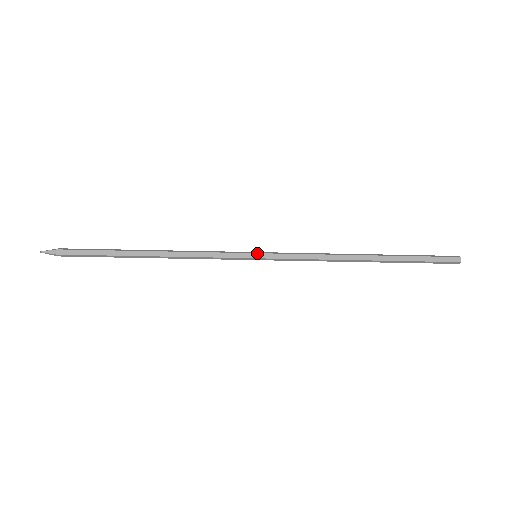
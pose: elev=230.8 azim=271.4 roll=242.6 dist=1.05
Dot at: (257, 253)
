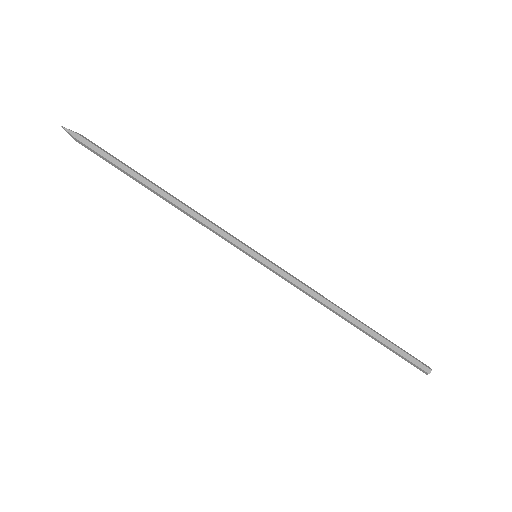
Dot at: (259, 253)
